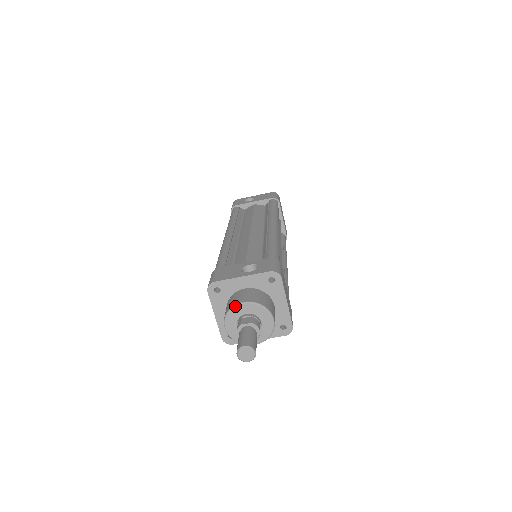
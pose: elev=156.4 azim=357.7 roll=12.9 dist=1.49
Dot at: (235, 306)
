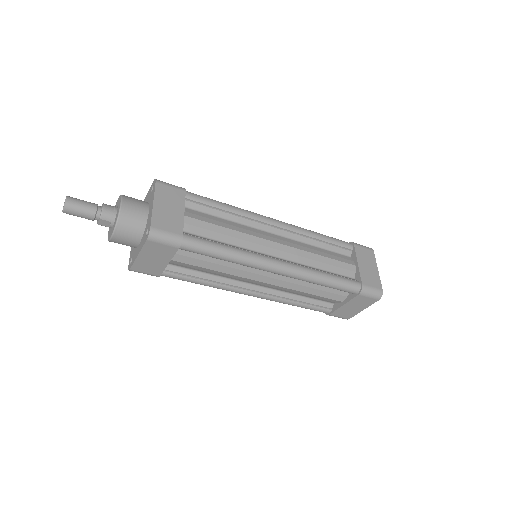
Dot at: occluded
